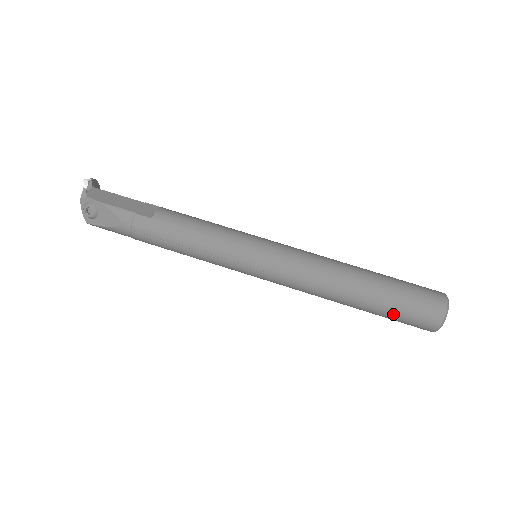
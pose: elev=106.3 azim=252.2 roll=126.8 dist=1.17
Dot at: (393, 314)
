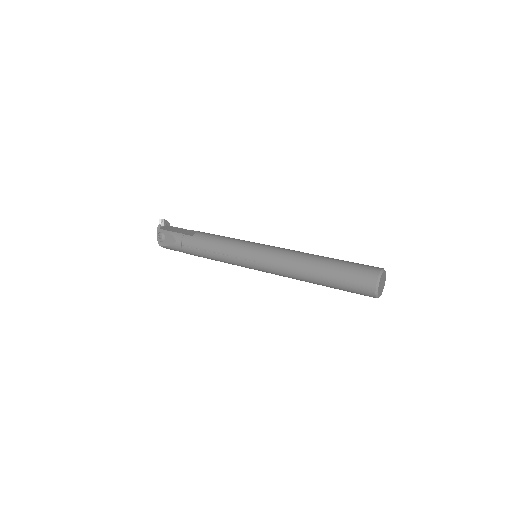
Dot at: (342, 283)
